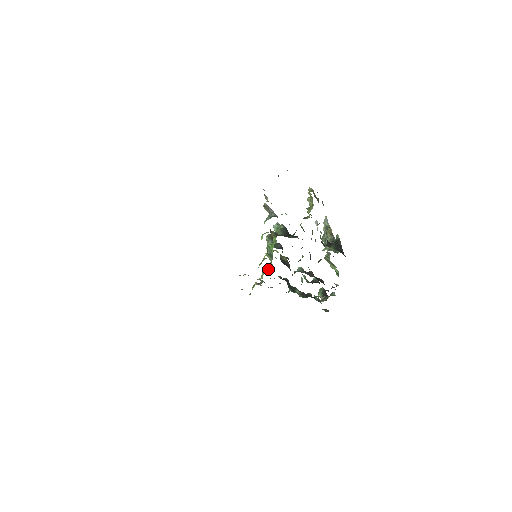
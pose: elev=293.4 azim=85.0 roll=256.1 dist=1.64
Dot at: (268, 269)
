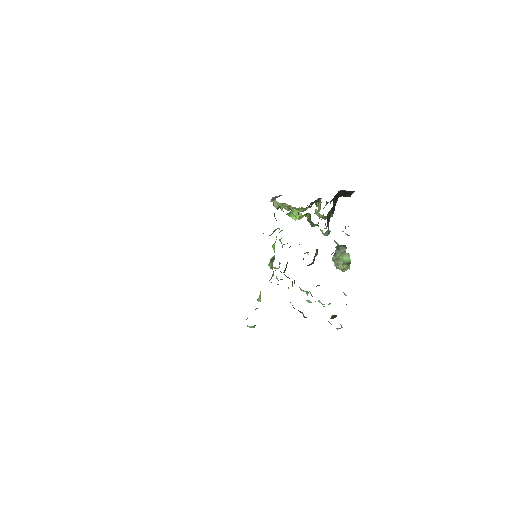
Dot at: occluded
